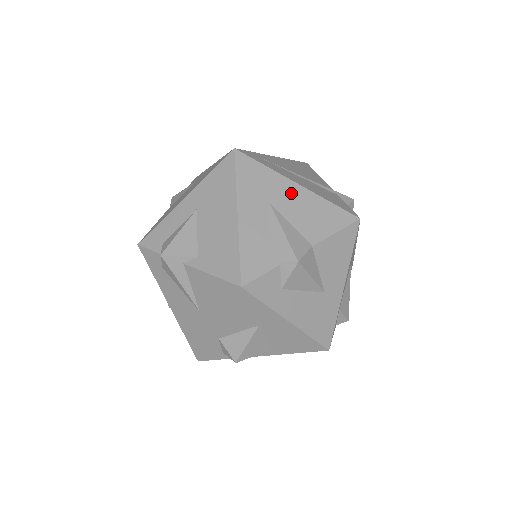
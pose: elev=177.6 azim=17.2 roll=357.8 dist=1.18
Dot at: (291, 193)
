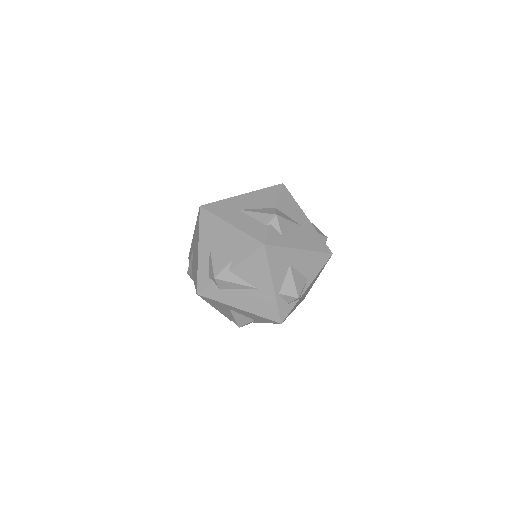
Dot at: (243, 199)
